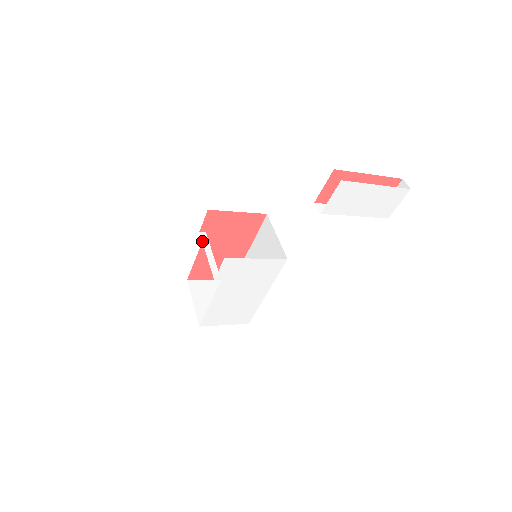
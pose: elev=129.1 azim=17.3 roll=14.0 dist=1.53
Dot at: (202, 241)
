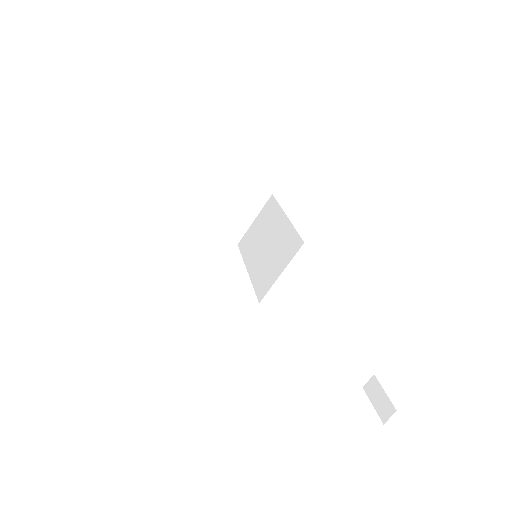
Dot at: (219, 202)
